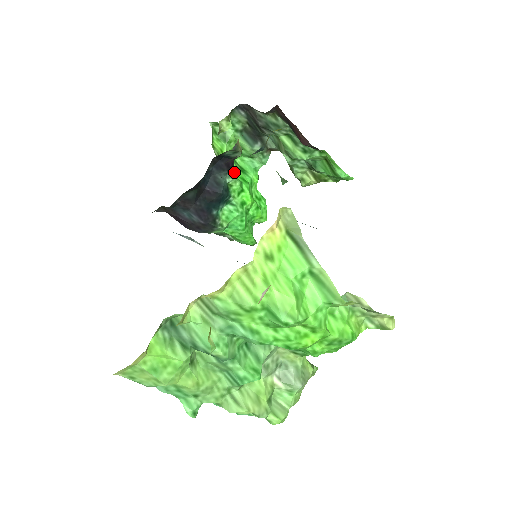
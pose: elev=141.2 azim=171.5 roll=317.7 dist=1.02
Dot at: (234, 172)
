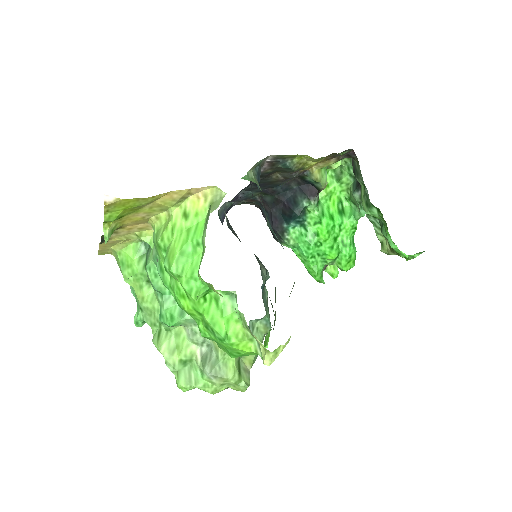
Dot at: (328, 207)
